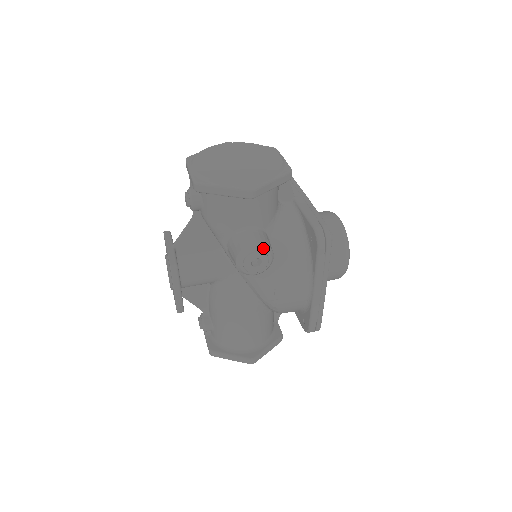
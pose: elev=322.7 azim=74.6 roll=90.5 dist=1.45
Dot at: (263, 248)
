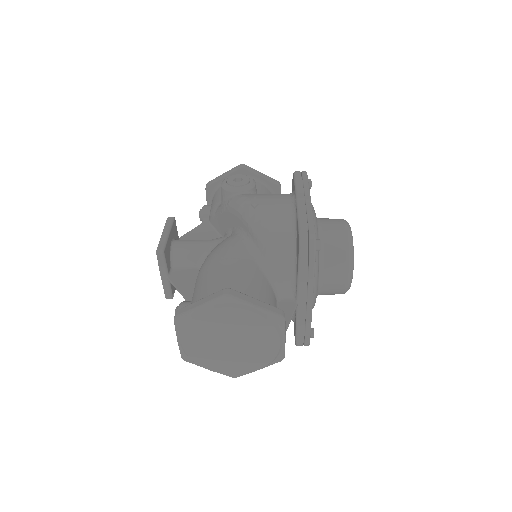
Dot at: (245, 175)
